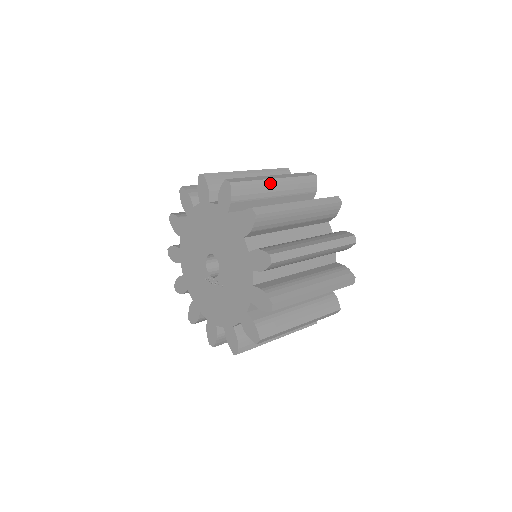
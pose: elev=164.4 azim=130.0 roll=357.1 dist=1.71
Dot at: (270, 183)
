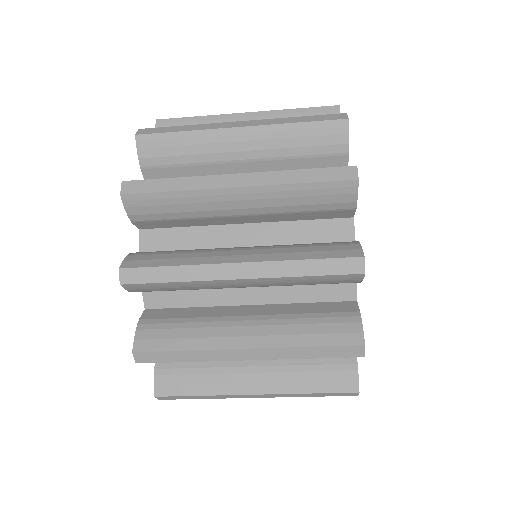
Dot at: occluded
